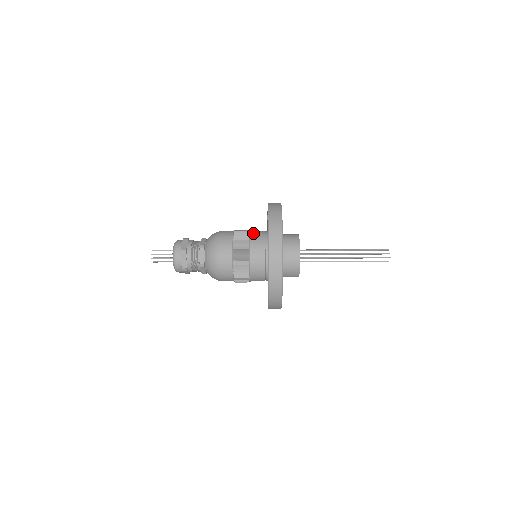
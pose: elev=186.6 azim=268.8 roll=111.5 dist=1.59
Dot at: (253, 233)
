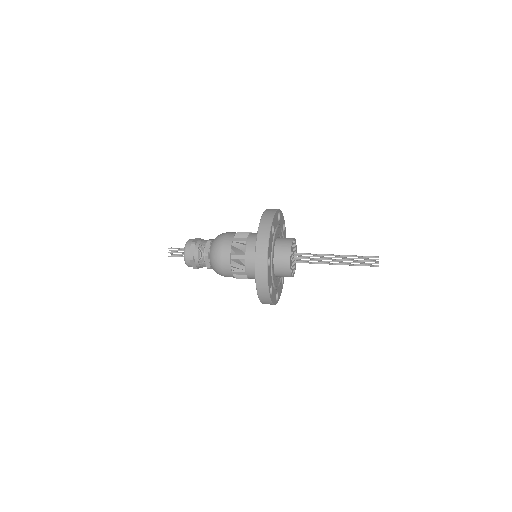
Dot at: (249, 245)
